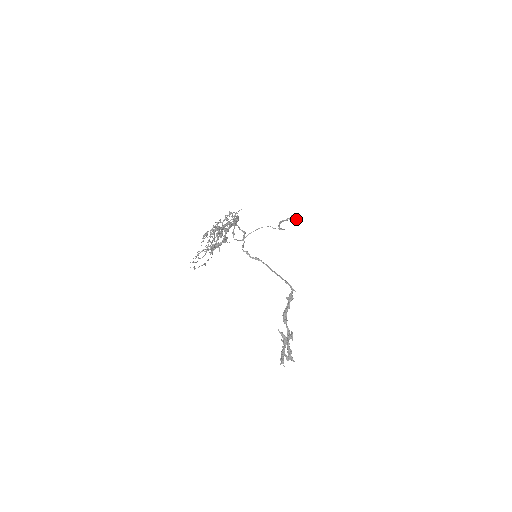
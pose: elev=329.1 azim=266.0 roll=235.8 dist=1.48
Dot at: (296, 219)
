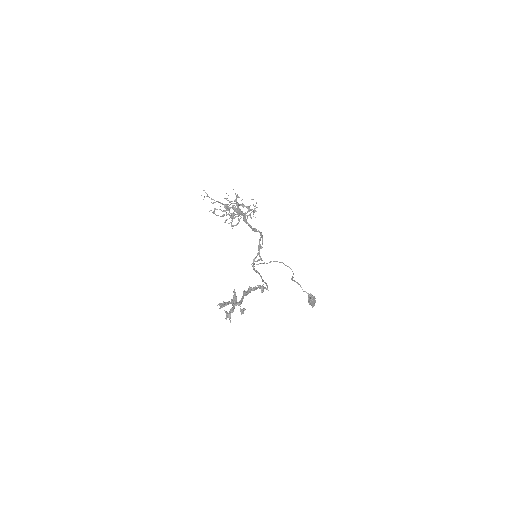
Dot at: (313, 298)
